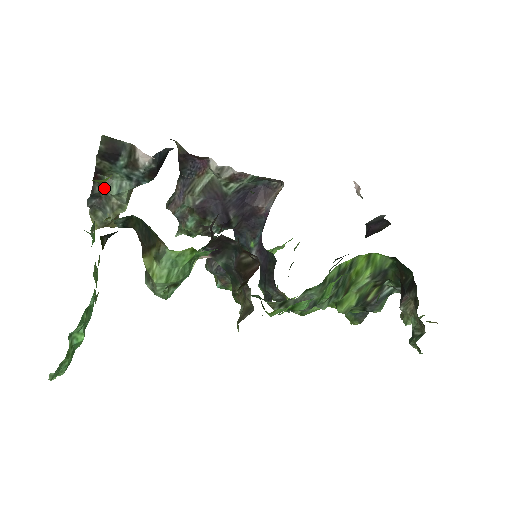
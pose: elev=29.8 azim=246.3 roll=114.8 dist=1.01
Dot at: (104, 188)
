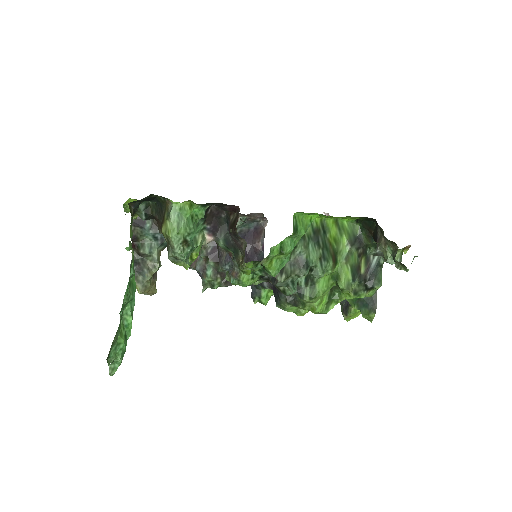
Dot at: (140, 250)
